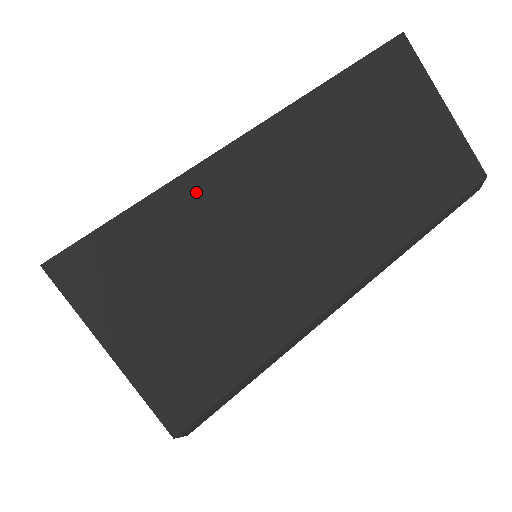
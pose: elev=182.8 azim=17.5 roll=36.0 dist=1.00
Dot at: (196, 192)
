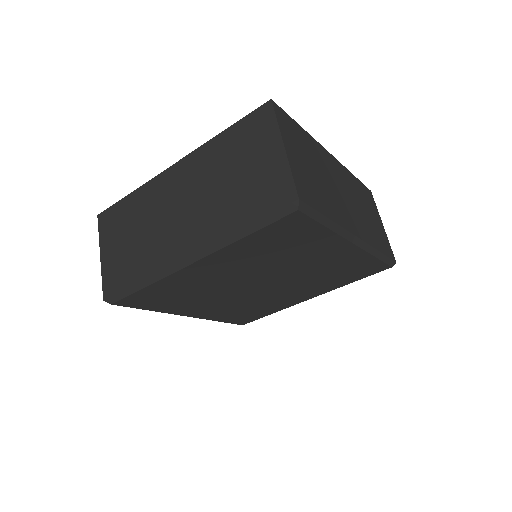
Dot at: (316, 147)
